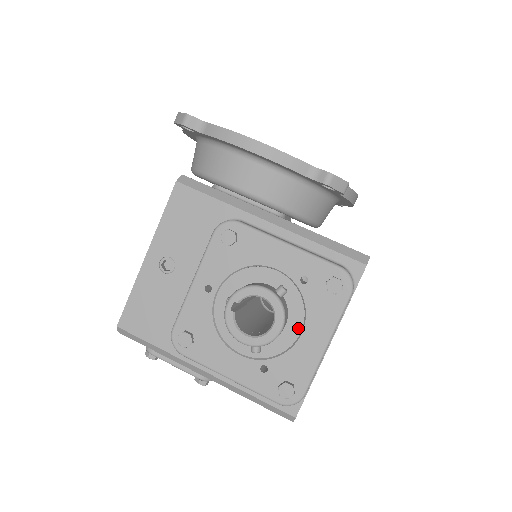
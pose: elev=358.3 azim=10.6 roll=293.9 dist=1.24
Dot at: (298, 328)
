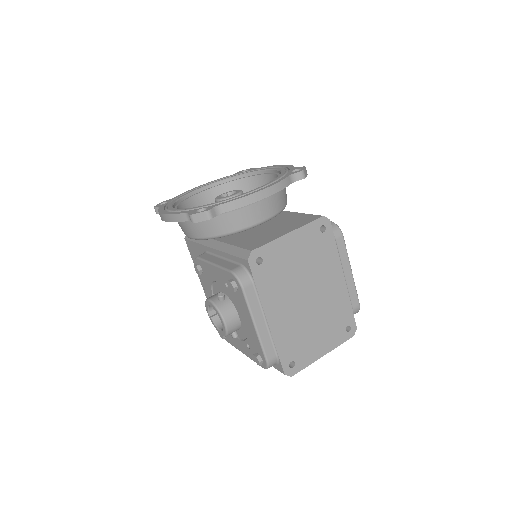
Dot at: (243, 317)
